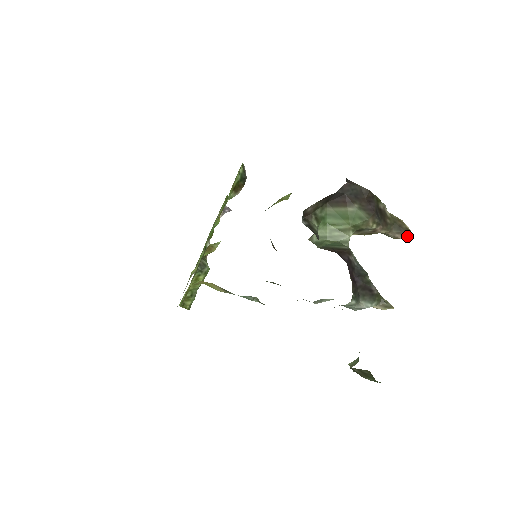
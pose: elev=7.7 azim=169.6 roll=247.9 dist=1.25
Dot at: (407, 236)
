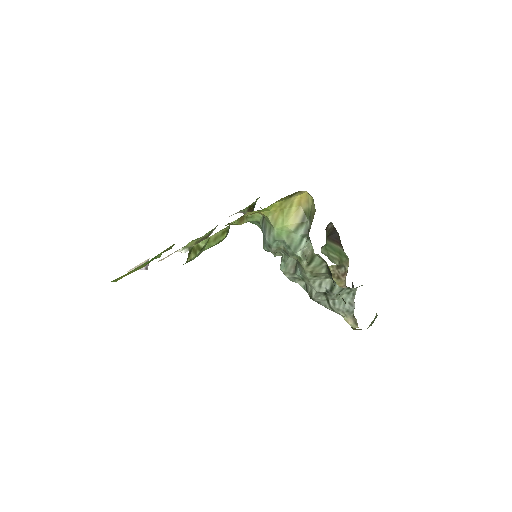
Dot at: occluded
